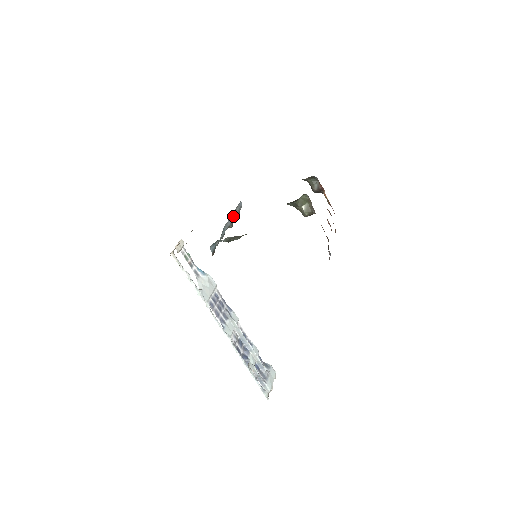
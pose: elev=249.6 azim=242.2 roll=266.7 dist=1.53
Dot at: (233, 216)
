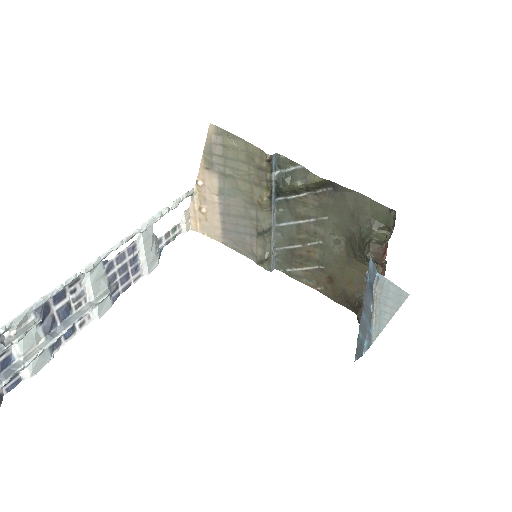
Dot at: (273, 237)
